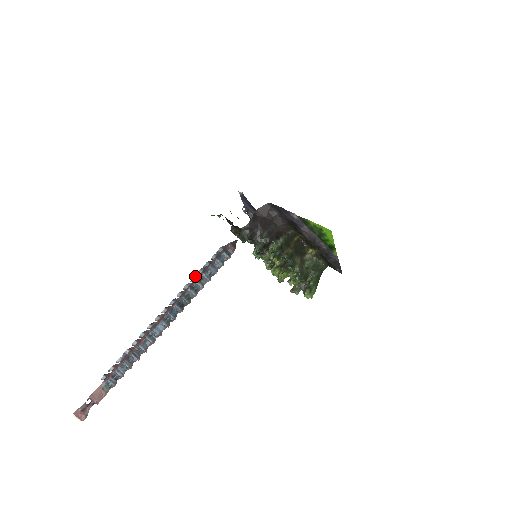
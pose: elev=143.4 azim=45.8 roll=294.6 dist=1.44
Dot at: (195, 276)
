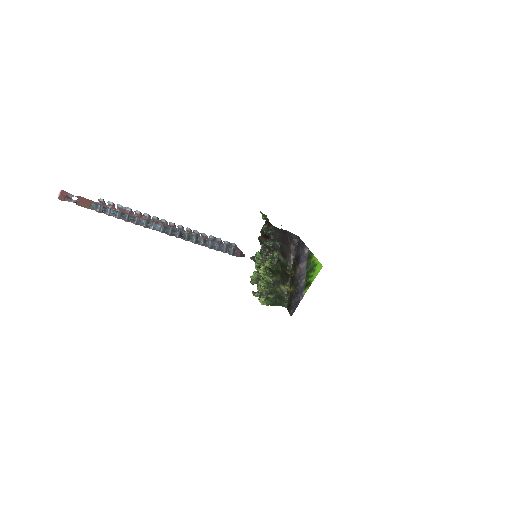
Dot at: occluded
